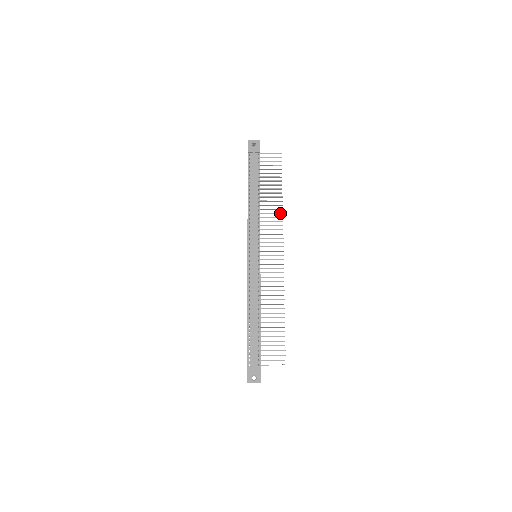
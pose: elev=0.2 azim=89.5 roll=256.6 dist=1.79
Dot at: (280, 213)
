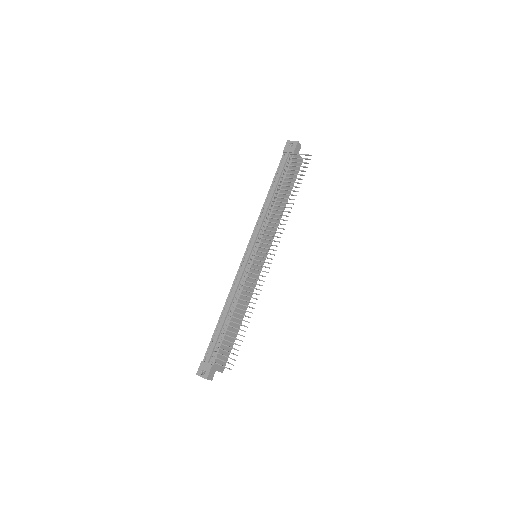
Dot at: (286, 216)
